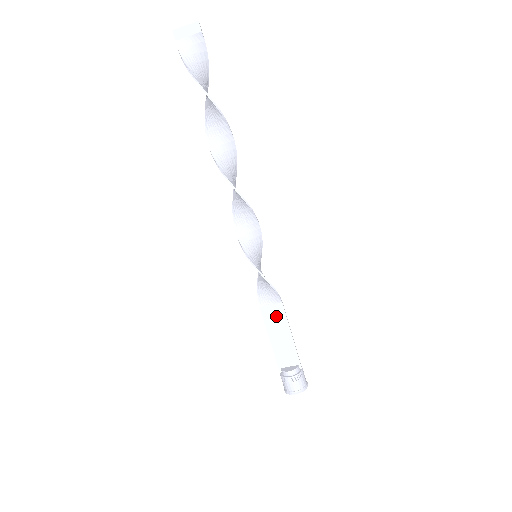
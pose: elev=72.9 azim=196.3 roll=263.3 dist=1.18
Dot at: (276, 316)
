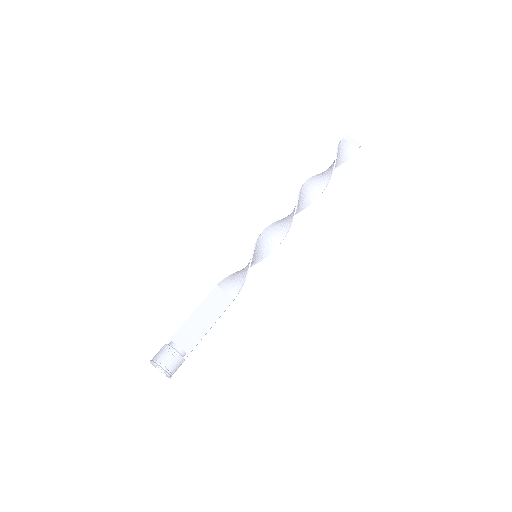
Dot at: (219, 303)
